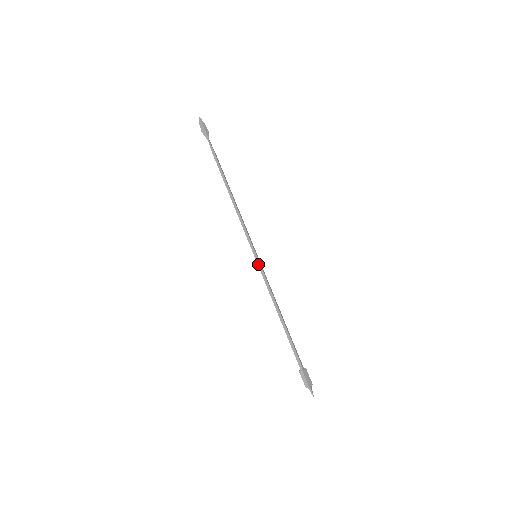
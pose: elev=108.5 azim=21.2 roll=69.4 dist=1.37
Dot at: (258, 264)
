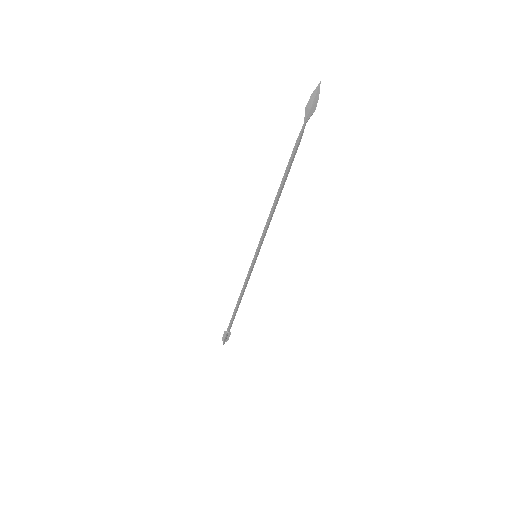
Dot at: (252, 263)
